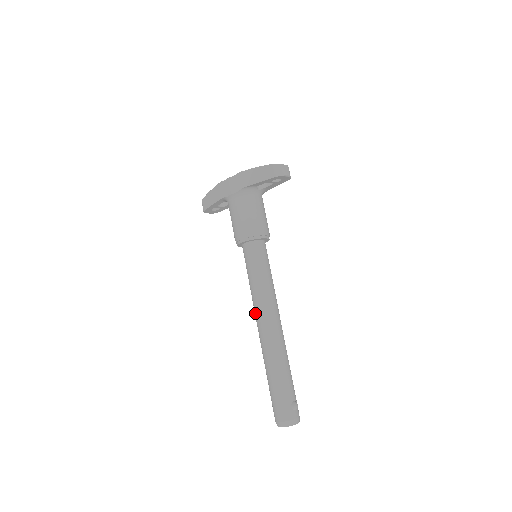
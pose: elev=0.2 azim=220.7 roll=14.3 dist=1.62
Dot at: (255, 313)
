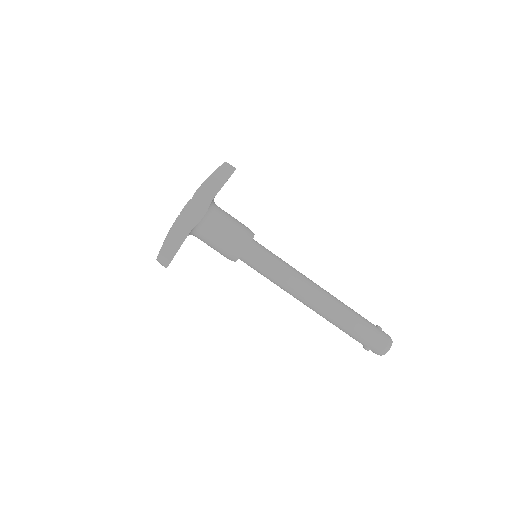
Dot at: (301, 294)
